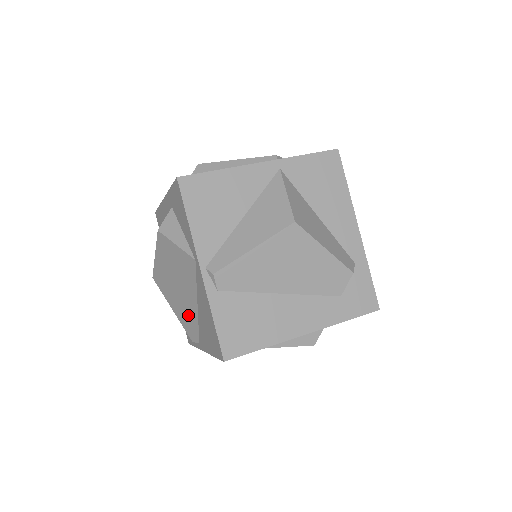
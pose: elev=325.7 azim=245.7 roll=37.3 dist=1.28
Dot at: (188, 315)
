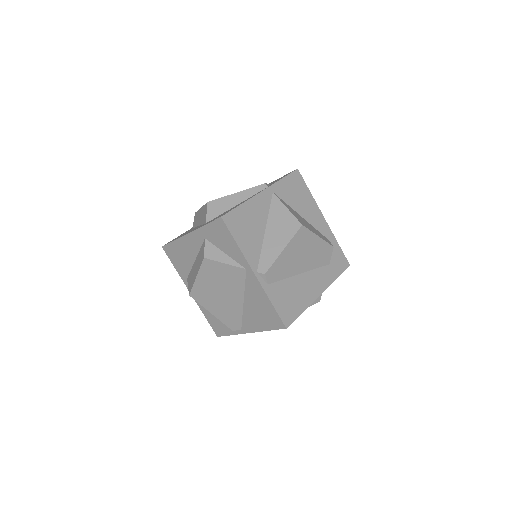
Dot at: (231, 312)
